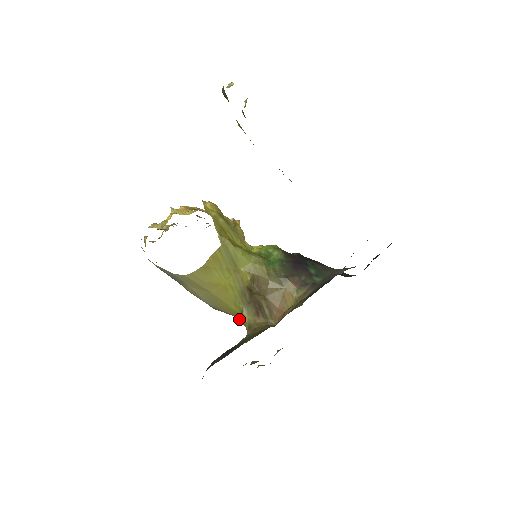
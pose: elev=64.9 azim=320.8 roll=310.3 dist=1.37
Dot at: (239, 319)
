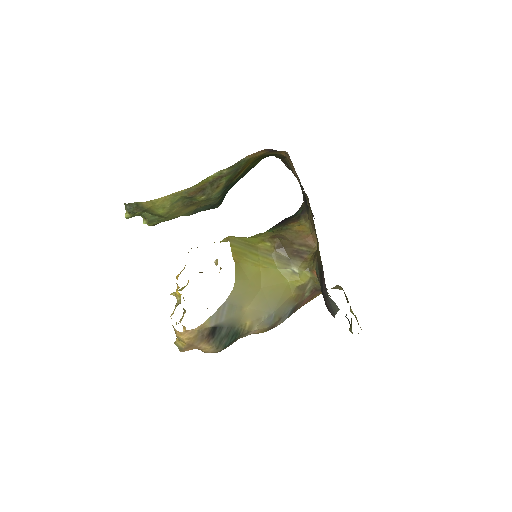
Dot at: (300, 291)
